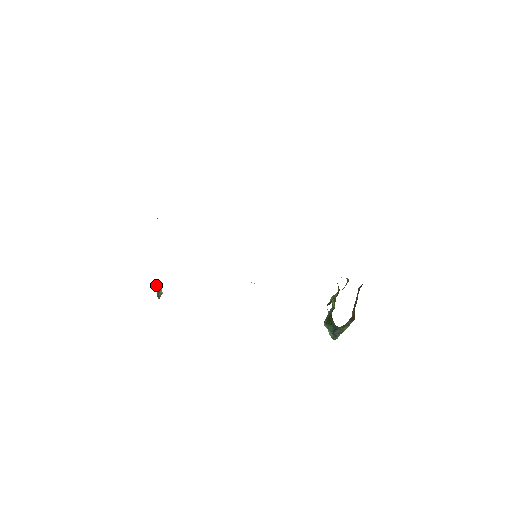
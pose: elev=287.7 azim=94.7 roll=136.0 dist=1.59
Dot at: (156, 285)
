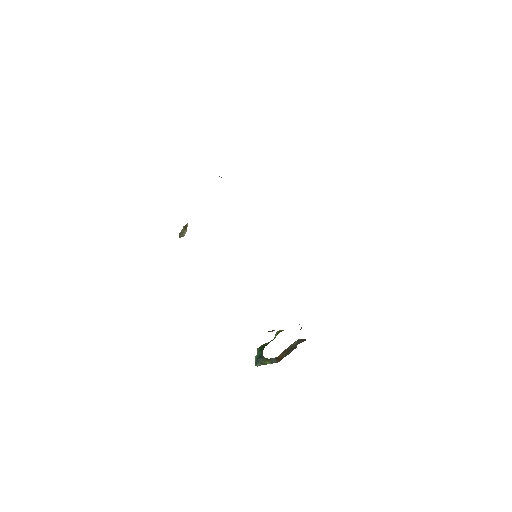
Dot at: (184, 226)
